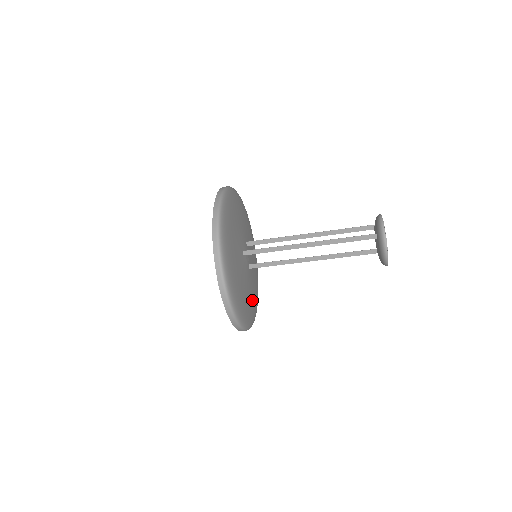
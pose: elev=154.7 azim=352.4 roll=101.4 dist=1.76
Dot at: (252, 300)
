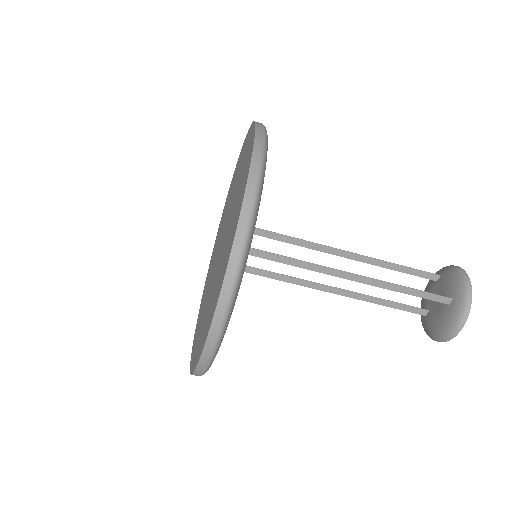
Dot at: occluded
